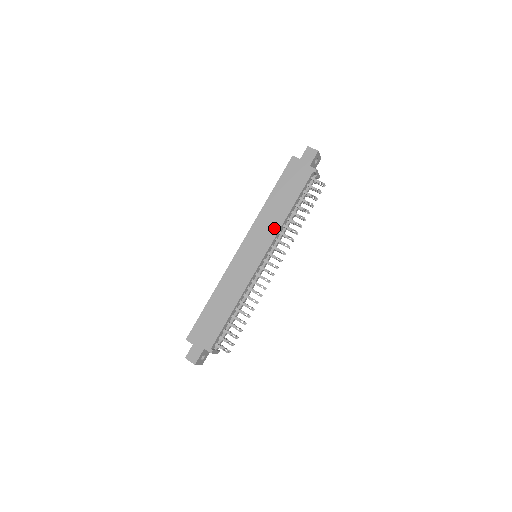
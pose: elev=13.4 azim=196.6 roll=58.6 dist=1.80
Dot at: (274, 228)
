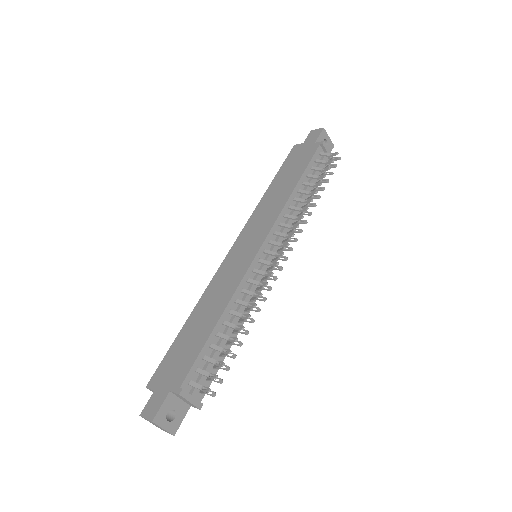
Dot at: (275, 211)
